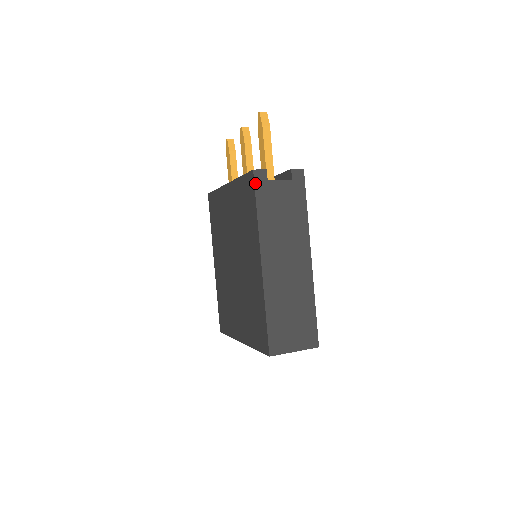
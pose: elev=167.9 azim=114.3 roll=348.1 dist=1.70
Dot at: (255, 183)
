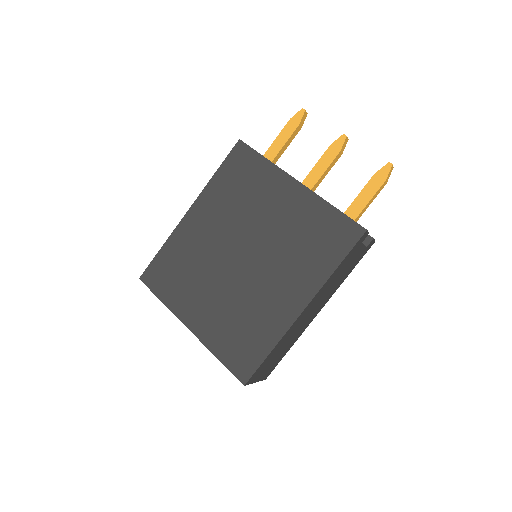
Dot at: (358, 242)
